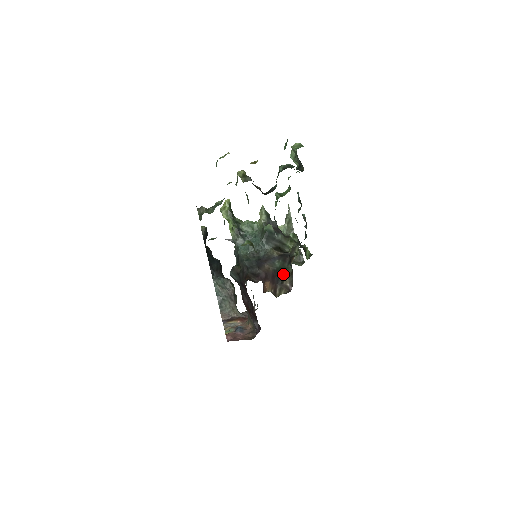
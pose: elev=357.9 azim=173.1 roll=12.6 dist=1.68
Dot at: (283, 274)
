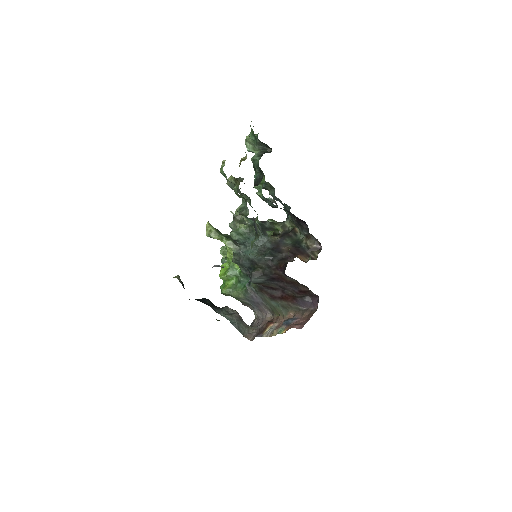
Dot at: (301, 244)
